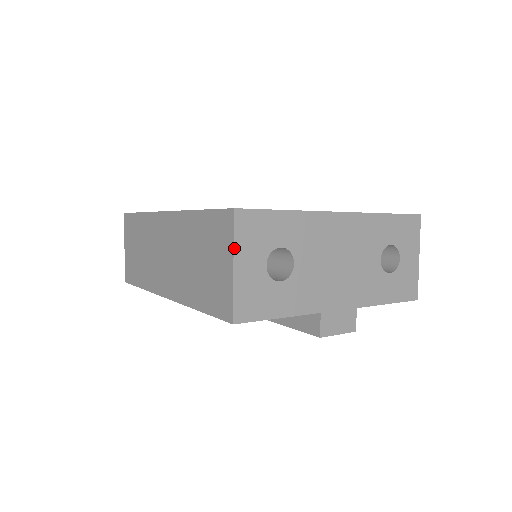
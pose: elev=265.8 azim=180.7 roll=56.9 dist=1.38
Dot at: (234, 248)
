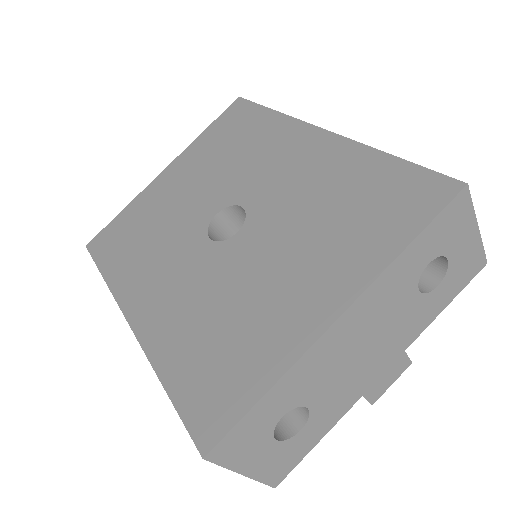
Dot at: (231, 470)
